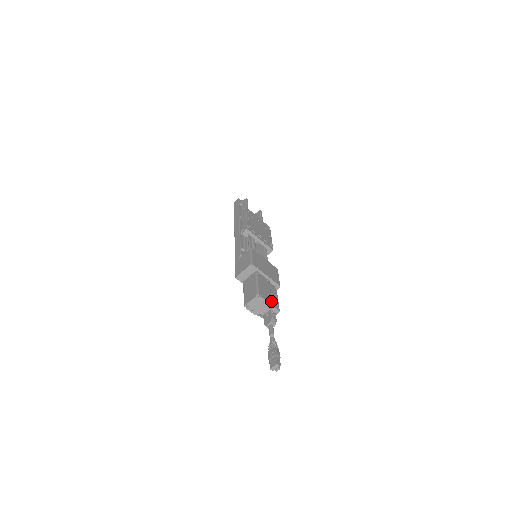
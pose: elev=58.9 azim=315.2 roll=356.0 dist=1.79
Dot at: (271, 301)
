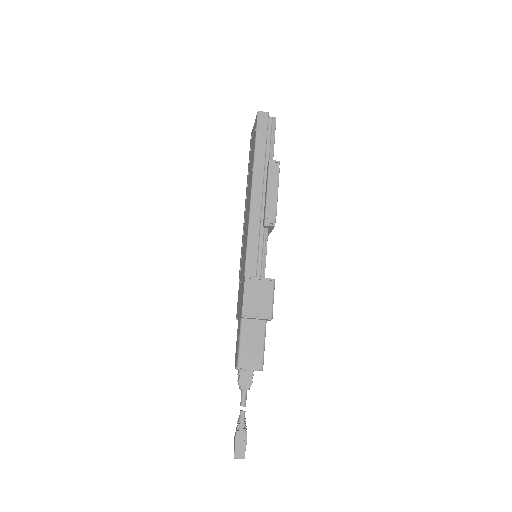
Dot at: occluded
